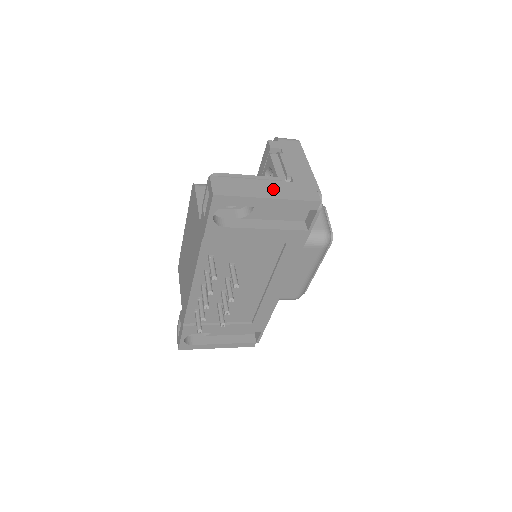
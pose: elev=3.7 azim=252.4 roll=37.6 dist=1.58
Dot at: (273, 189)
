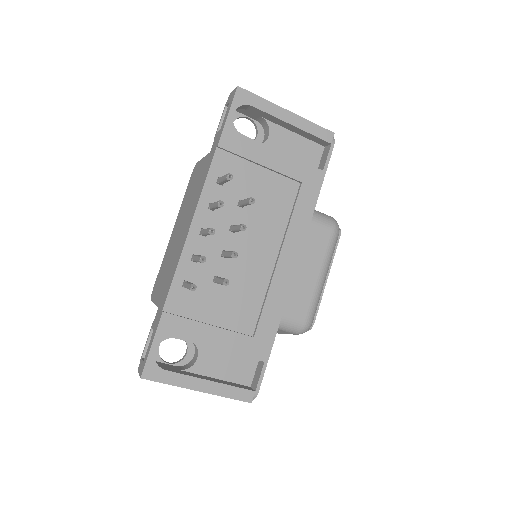
Dot at: occluded
